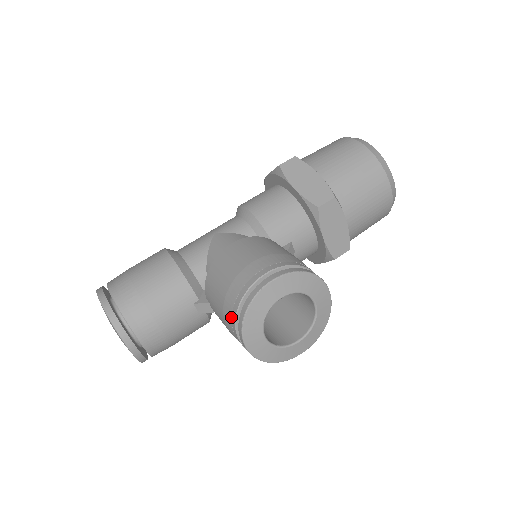
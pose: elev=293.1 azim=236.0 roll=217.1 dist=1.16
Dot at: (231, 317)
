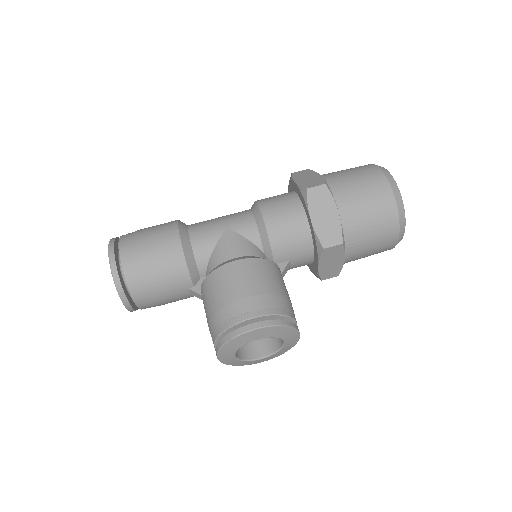
Dot at: (214, 333)
